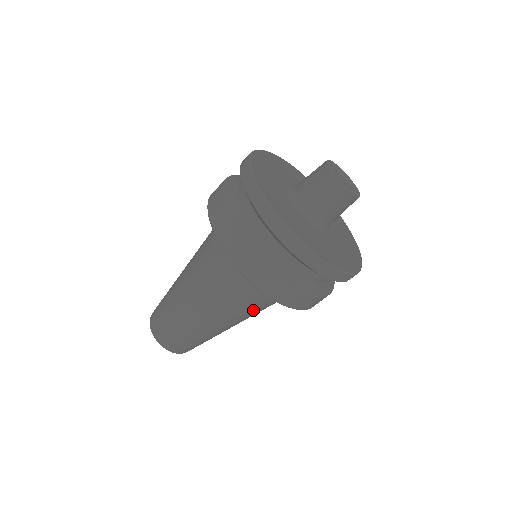
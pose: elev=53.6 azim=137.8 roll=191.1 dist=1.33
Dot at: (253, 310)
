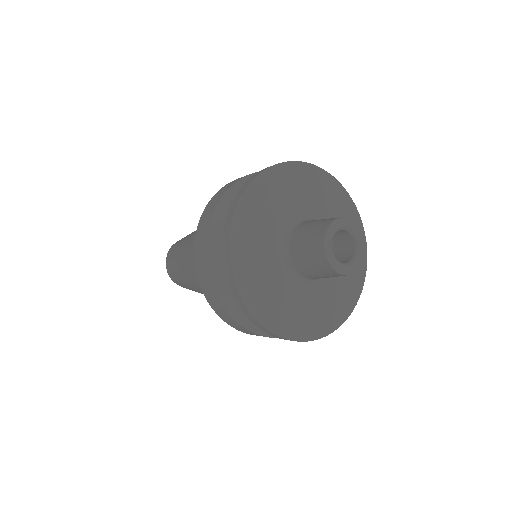
Dot at: occluded
